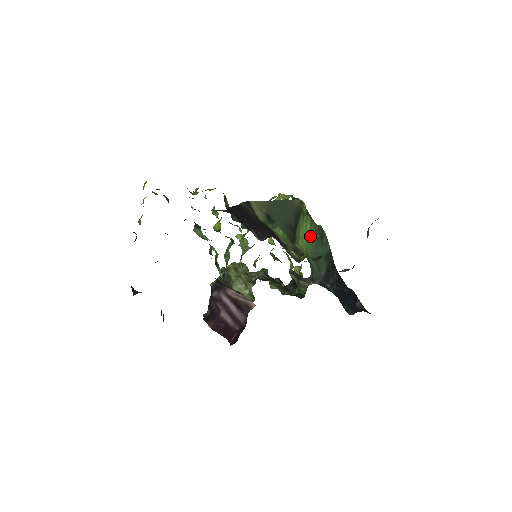
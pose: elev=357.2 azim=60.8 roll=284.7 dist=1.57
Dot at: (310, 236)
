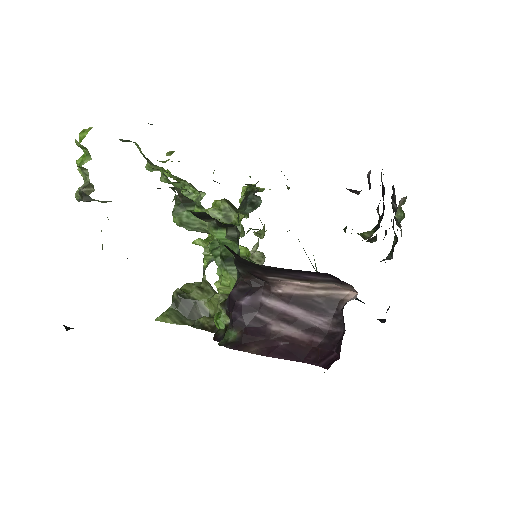
Dot at: occluded
